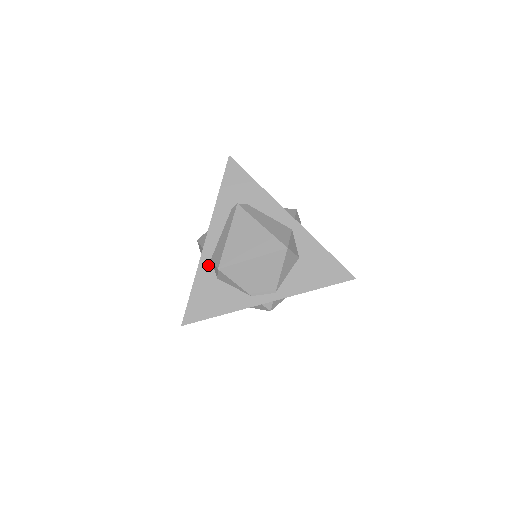
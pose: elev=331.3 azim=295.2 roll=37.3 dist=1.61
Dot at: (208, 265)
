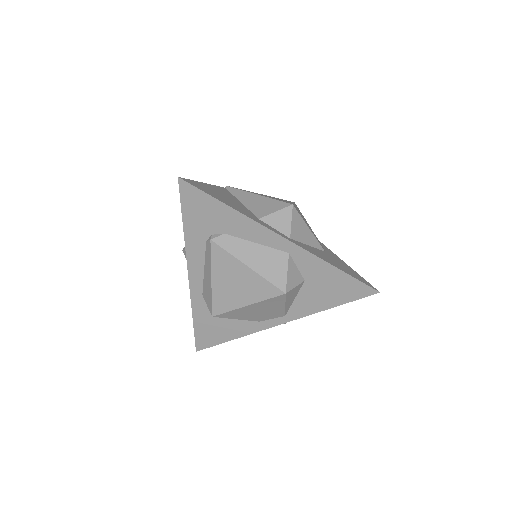
Dot at: (201, 300)
